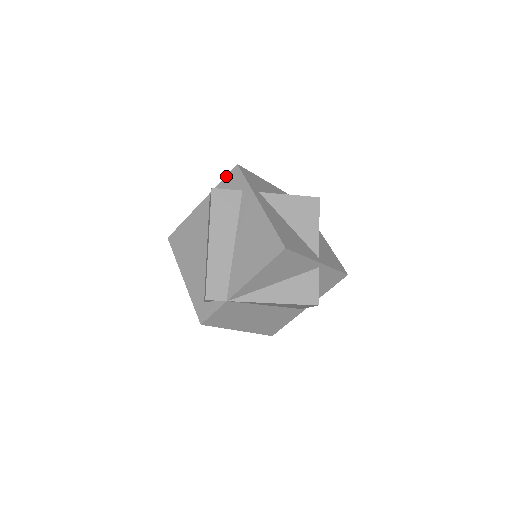
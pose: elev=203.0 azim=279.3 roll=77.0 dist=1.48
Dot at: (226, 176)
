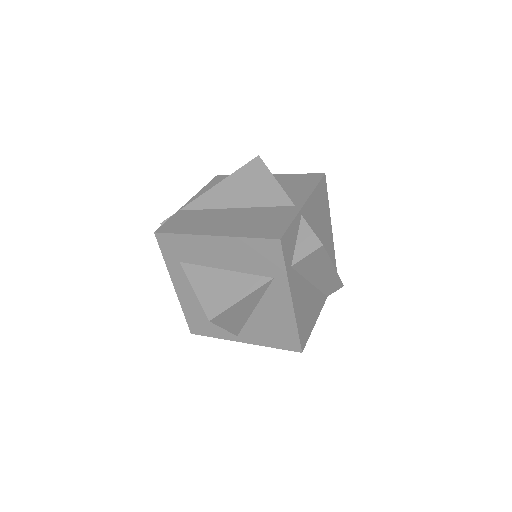
Dot at: occluded
